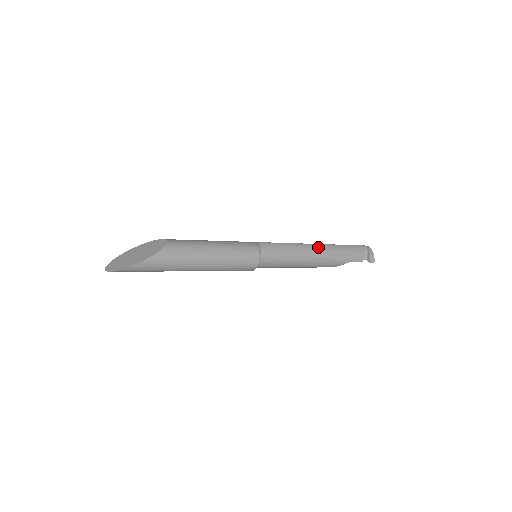
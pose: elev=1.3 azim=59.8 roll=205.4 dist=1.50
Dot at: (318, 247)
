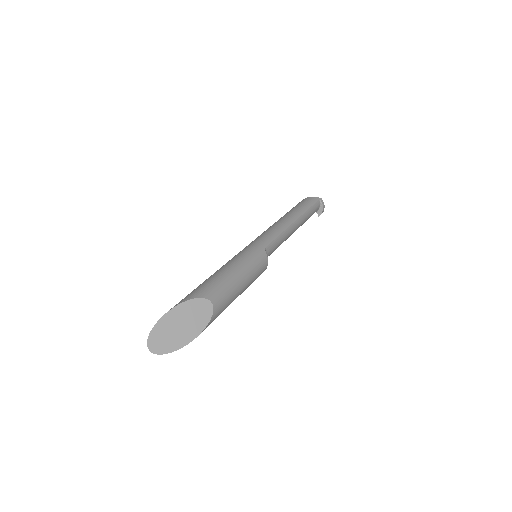
Dot at: (297, 224)
